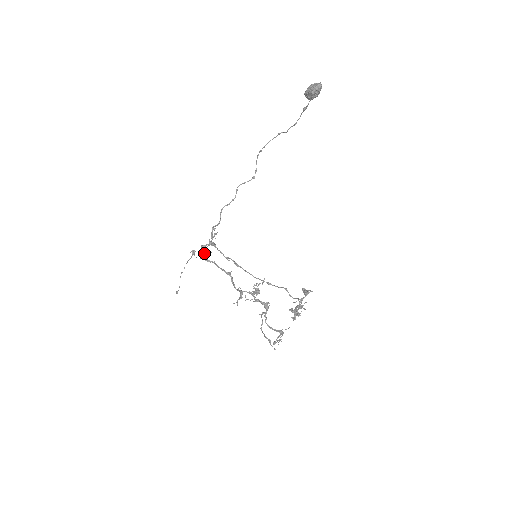
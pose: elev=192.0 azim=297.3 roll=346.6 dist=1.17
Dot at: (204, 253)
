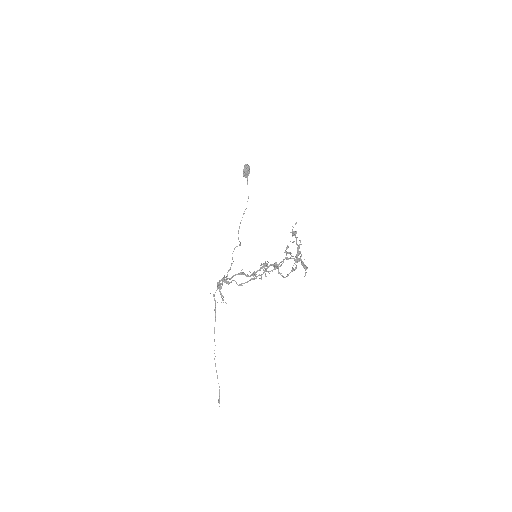
Dot at: (220, 283)
